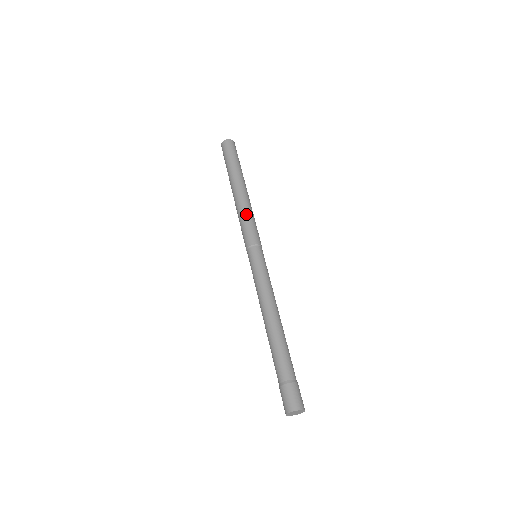
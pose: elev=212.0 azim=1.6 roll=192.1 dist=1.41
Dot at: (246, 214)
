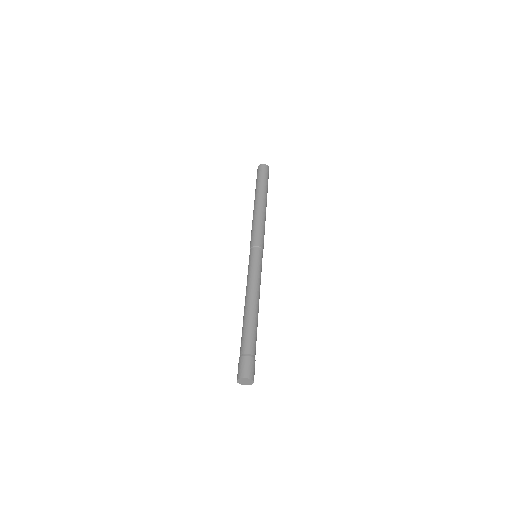
Dot at: (263, 223)
